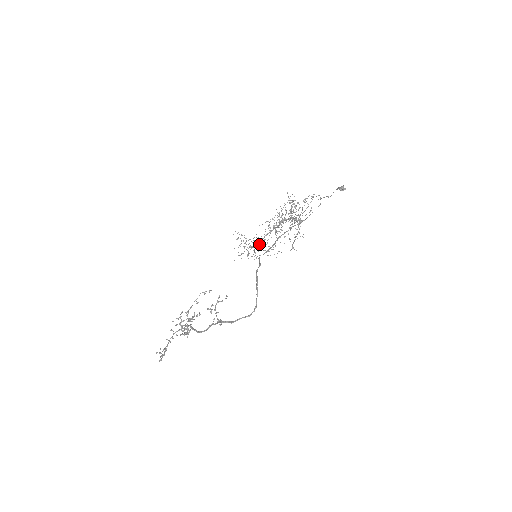
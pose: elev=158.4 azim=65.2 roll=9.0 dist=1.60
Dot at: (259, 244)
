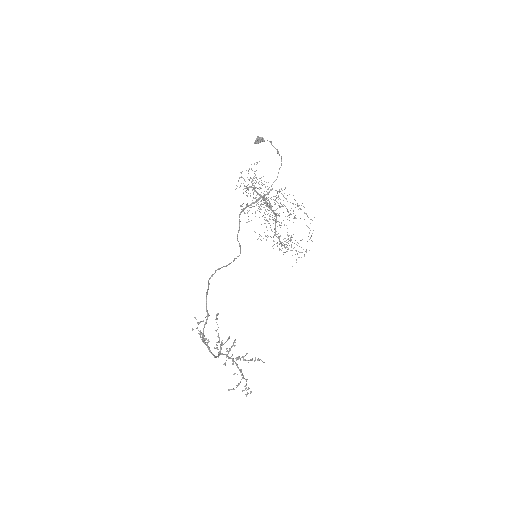
Dot at: (279, 239)
